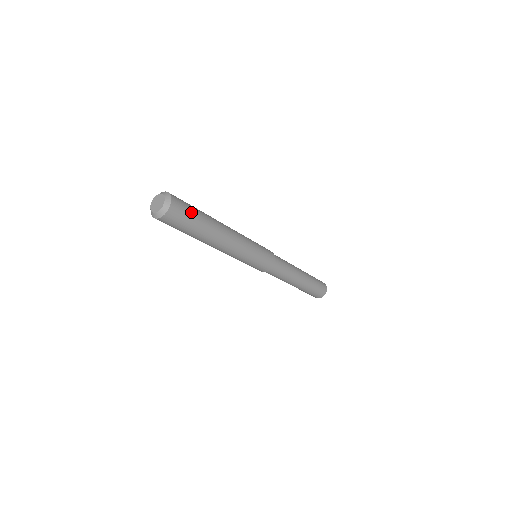
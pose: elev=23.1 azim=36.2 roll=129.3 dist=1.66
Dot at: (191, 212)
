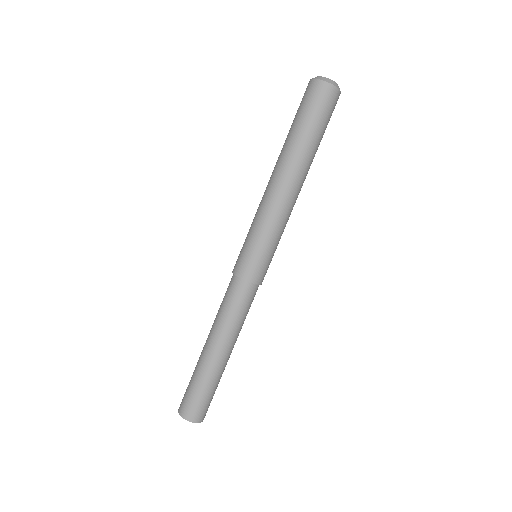
Dot at: (327, 124)
